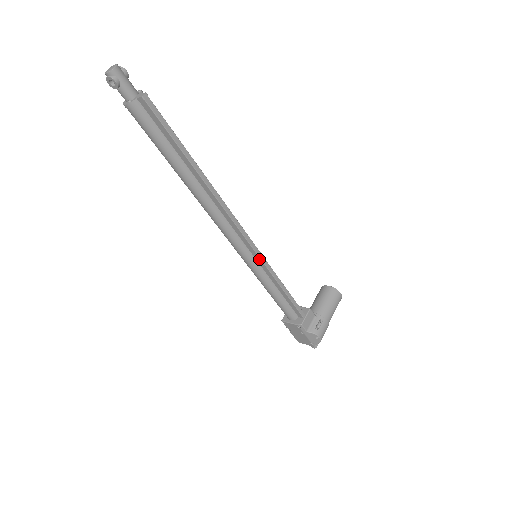
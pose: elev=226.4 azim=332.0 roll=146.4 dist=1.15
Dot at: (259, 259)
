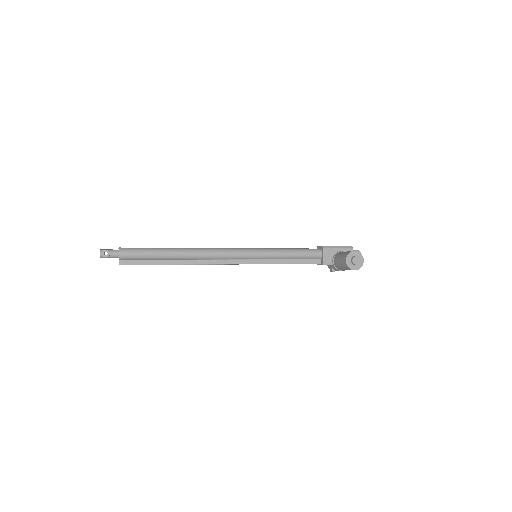
Dot at: (253, 263)
